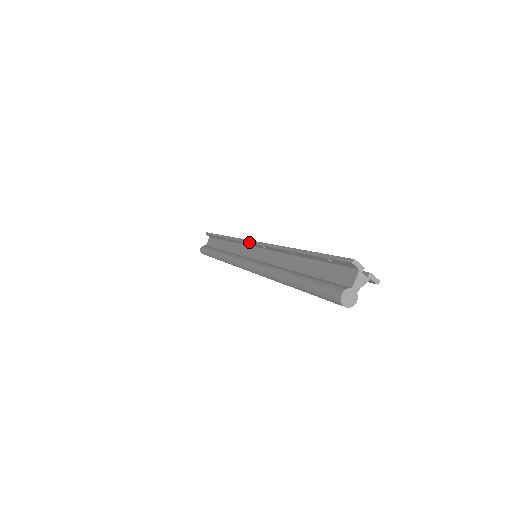
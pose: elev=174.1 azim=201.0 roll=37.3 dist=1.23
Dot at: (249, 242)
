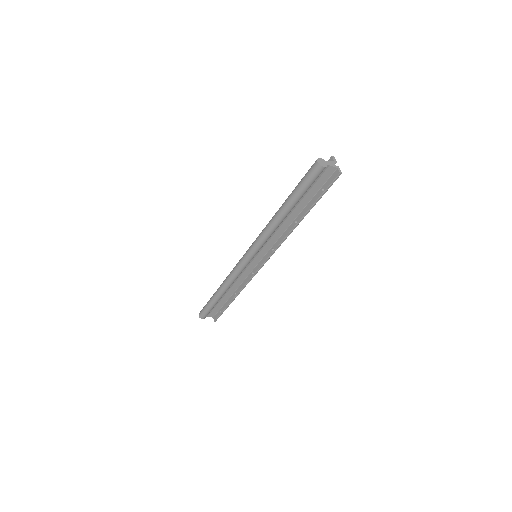
Dot at: occluded
